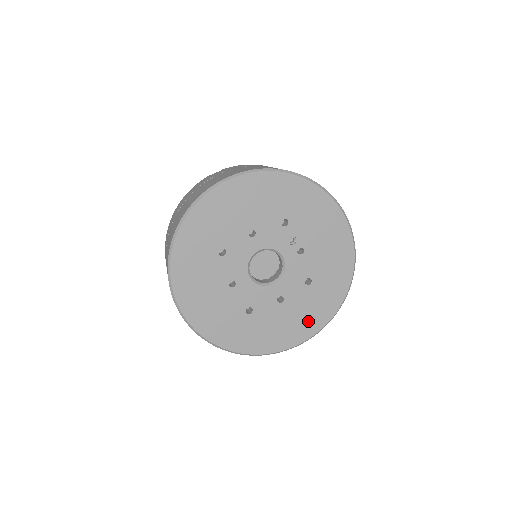
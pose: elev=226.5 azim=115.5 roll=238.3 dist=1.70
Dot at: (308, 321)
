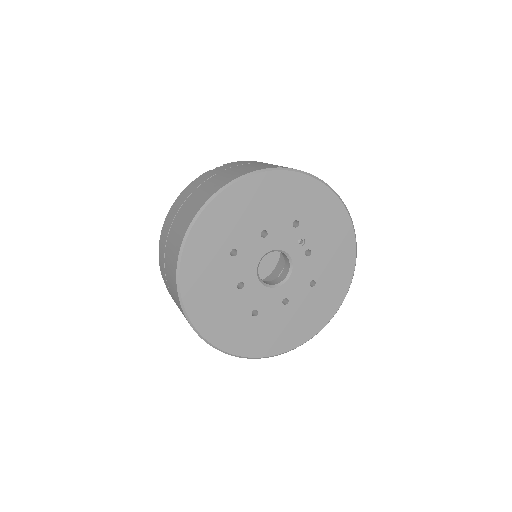
Dot at: (309, 323)
